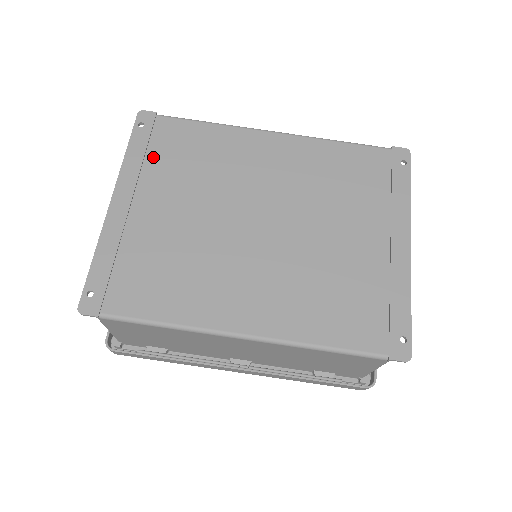
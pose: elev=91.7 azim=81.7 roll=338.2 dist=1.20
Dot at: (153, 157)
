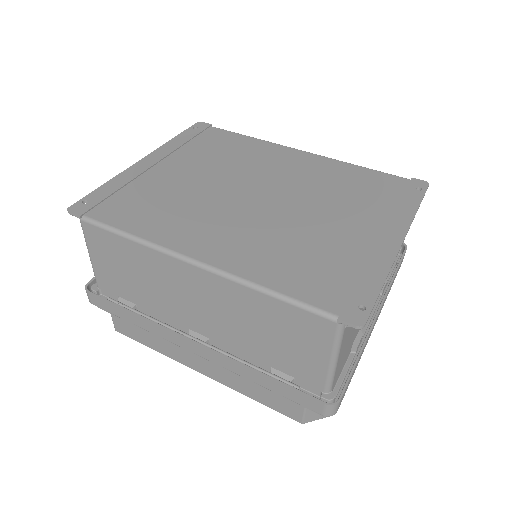
Dot at: (192, 145)
